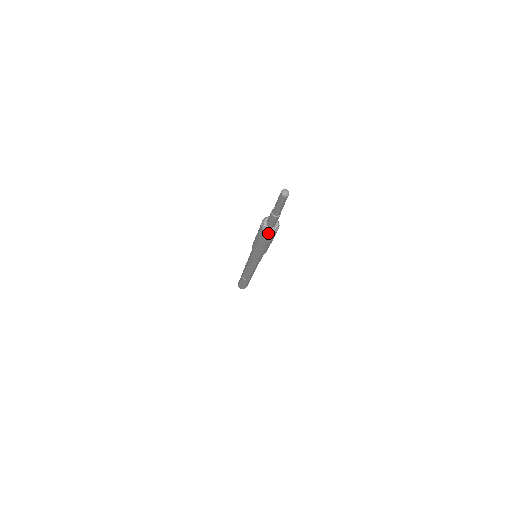
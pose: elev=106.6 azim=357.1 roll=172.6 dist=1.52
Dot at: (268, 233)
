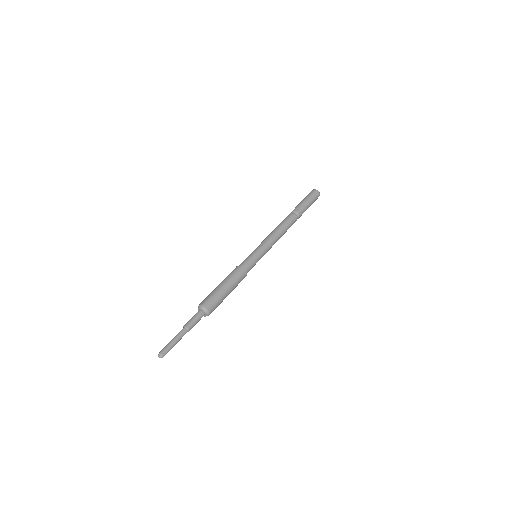
Dot at: (208, 315)
